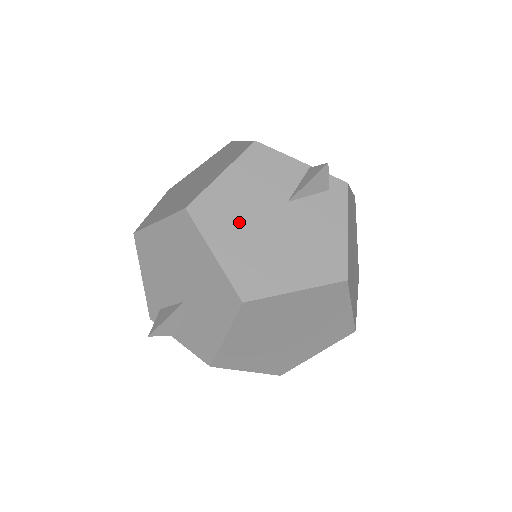
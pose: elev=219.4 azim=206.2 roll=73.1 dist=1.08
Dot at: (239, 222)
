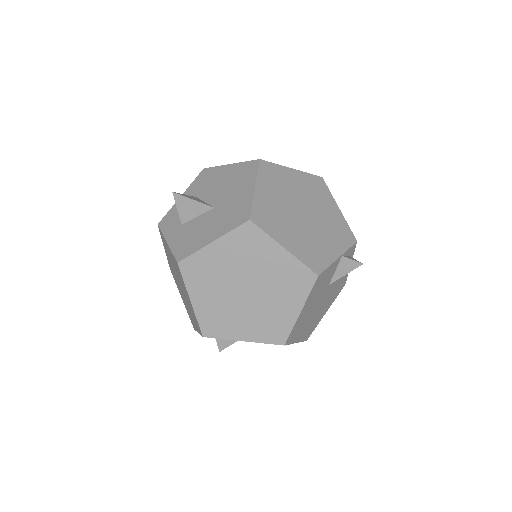
Dot at: (307, 320)
